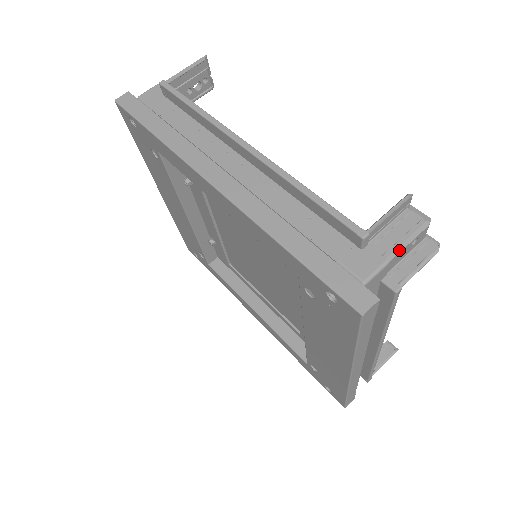
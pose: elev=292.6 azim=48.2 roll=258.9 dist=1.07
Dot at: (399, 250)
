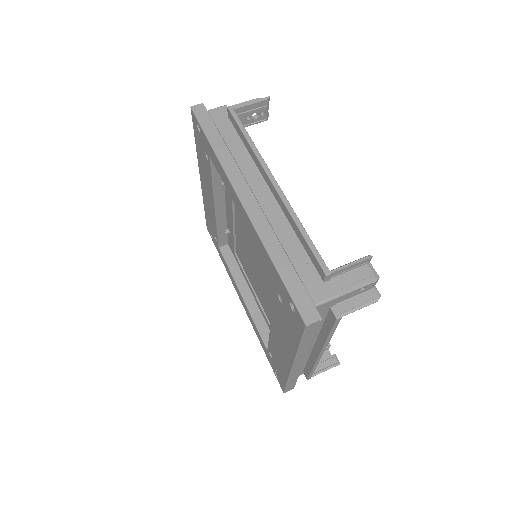
Dot at: (349, 291)
